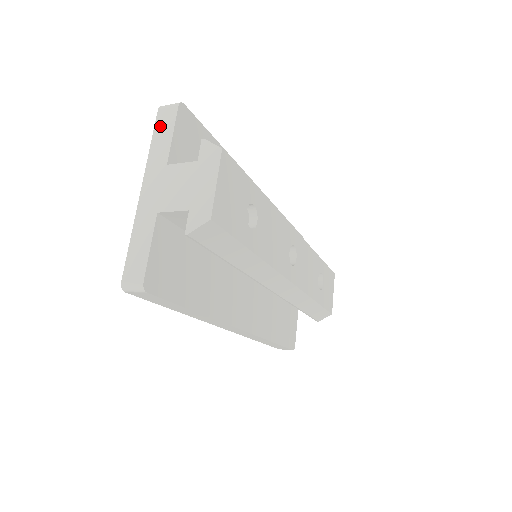
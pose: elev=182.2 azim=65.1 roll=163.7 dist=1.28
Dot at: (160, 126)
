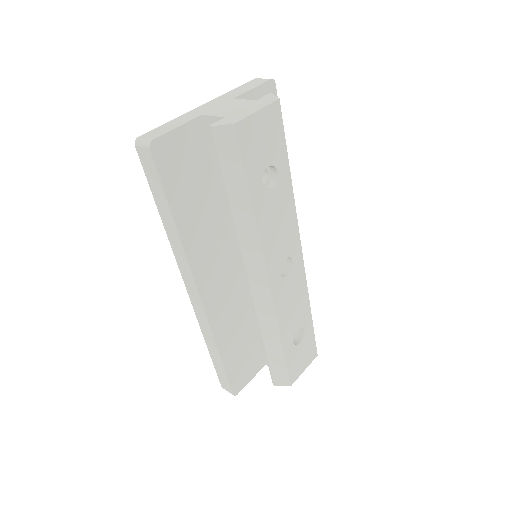
Dot at: (248, 84)
